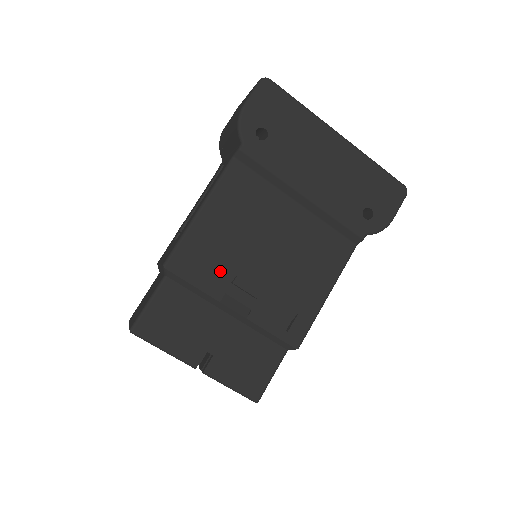
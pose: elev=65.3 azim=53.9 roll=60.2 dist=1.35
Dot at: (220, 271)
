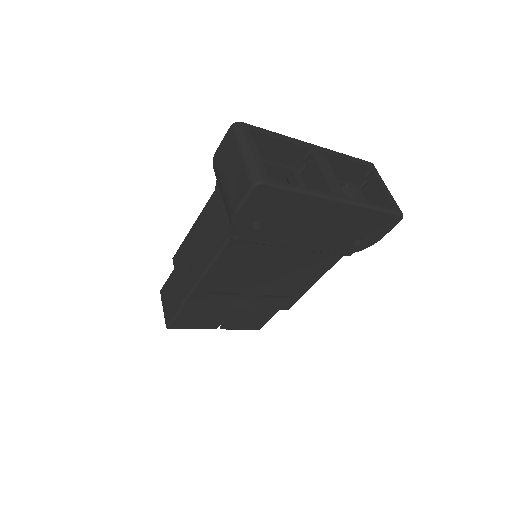
Dot at: (226, 294)
